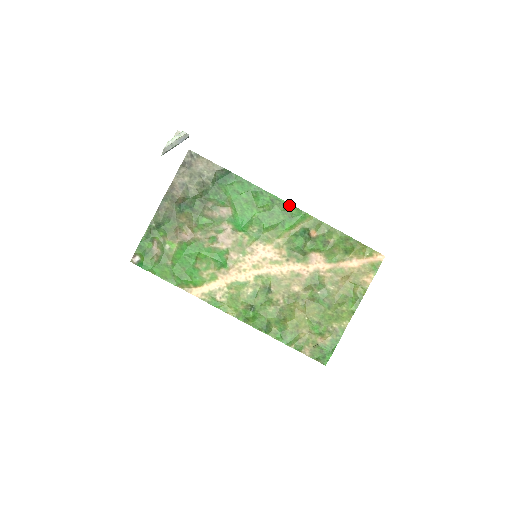
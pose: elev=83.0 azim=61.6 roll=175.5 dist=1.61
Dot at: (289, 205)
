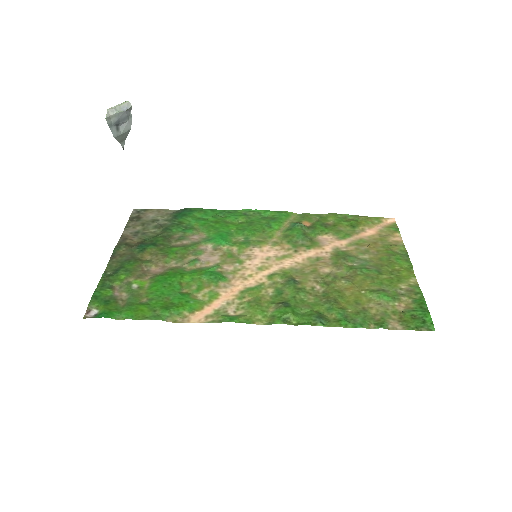
Dot at: (265, 211)
